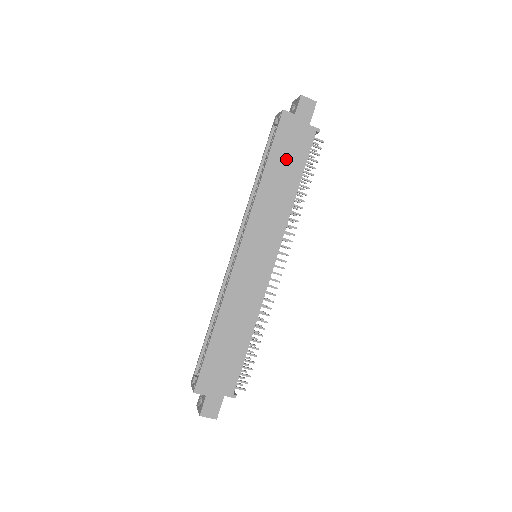
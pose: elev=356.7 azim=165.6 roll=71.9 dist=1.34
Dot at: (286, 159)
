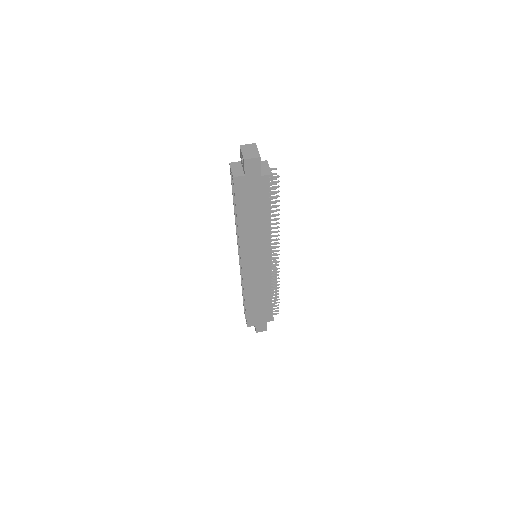
Dot at: (251, 206)
